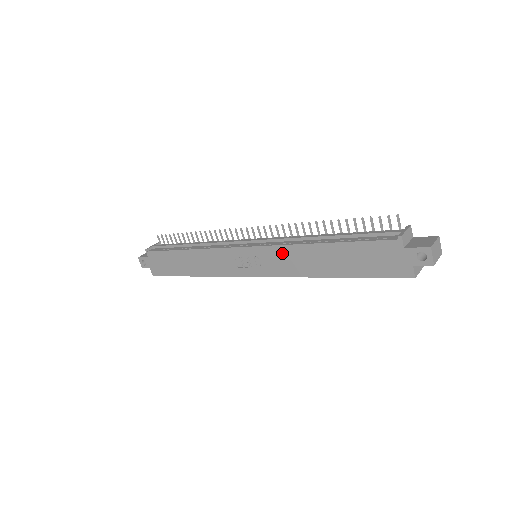
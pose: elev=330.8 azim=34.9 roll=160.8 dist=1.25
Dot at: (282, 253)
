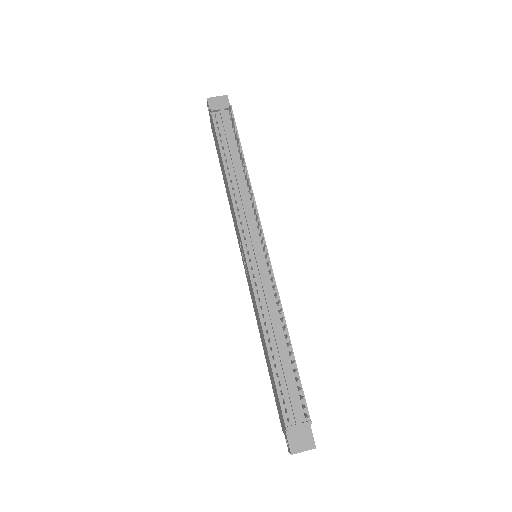
Dot at: (254, 300)
